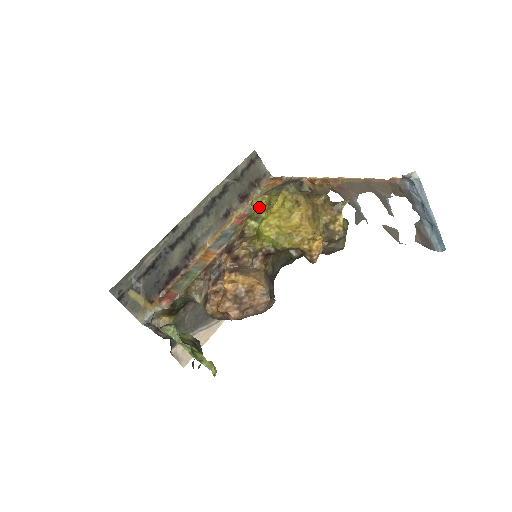
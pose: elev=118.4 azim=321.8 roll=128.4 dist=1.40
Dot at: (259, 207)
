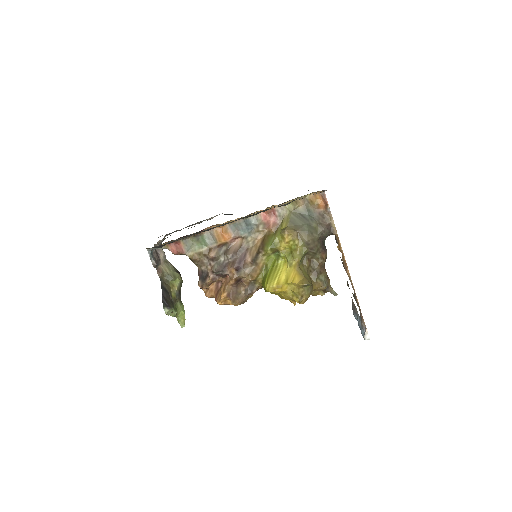
Dot at: (284, 245)
